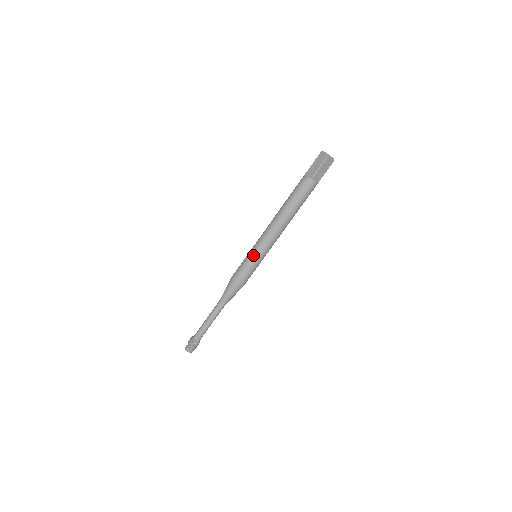
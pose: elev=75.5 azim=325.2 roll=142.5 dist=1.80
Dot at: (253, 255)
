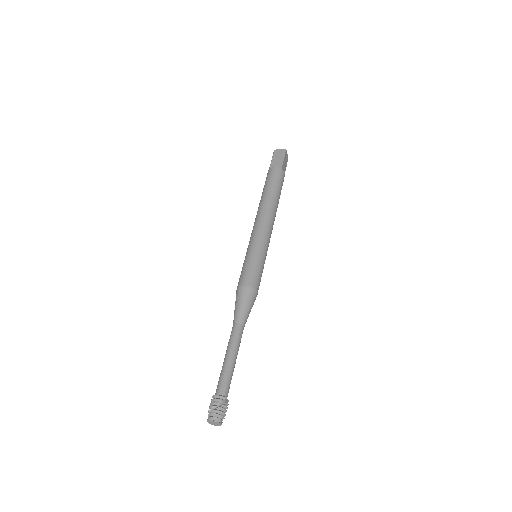
Dot at: (257, 249)
